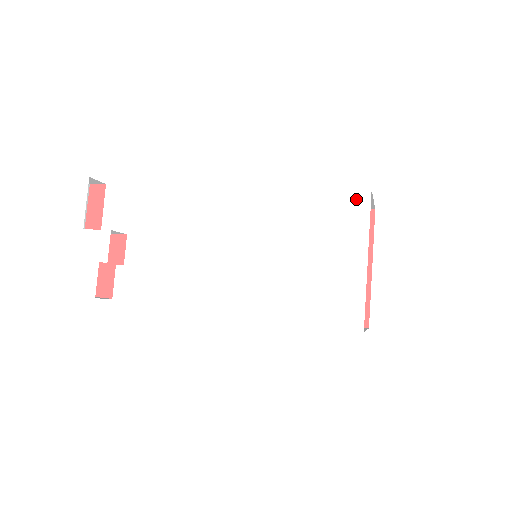
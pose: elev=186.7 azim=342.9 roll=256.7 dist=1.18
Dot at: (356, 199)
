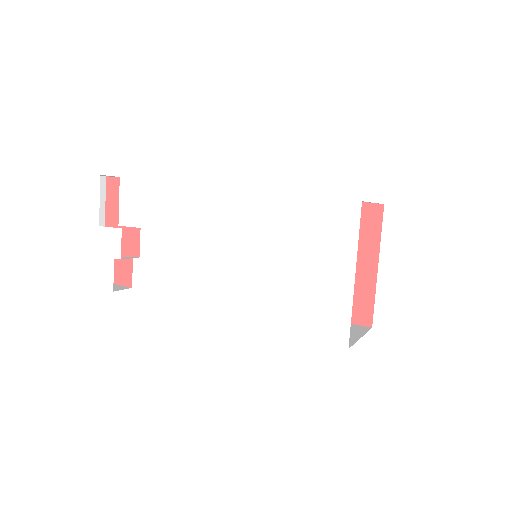
Dot at: (346, 211)
